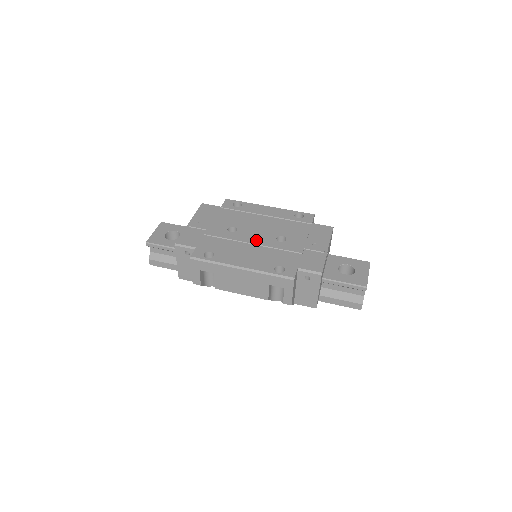
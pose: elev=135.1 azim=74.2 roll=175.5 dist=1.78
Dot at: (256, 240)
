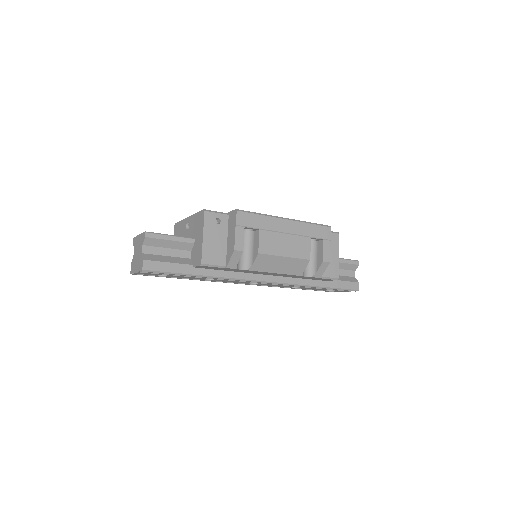
Dot at: occluded
